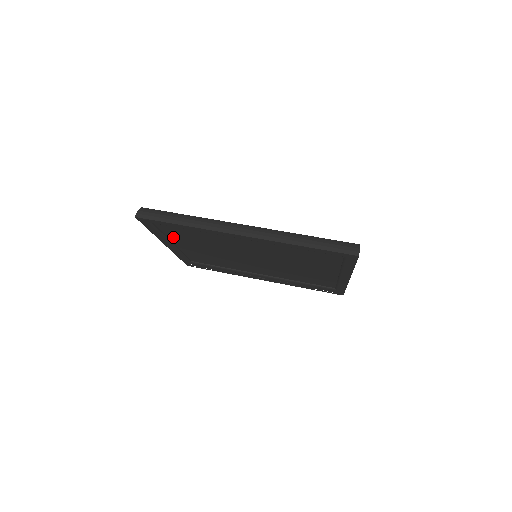
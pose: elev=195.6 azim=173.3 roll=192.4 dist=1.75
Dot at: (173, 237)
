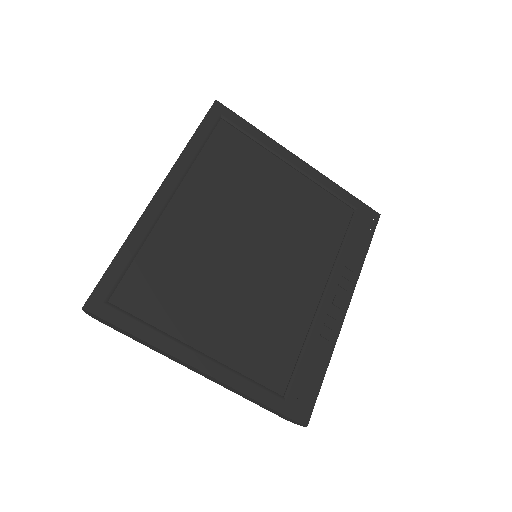
Dot at: (170, 324)
